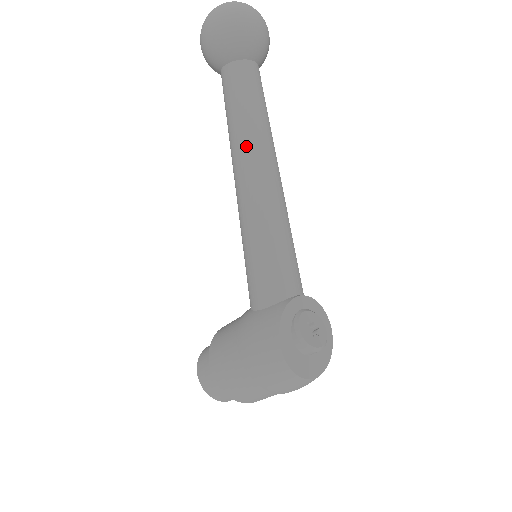
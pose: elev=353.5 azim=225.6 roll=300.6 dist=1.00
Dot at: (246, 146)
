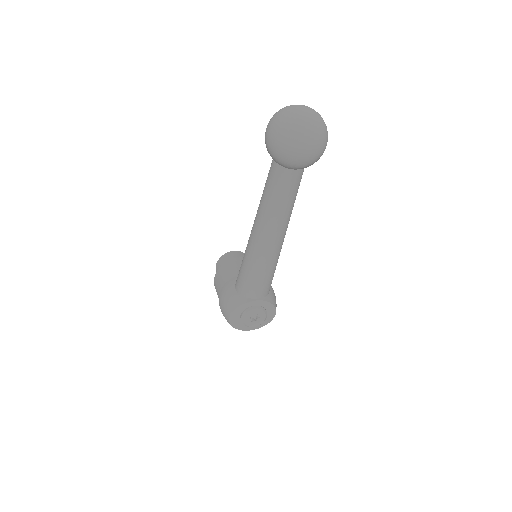
Dot at: (262, 219)
